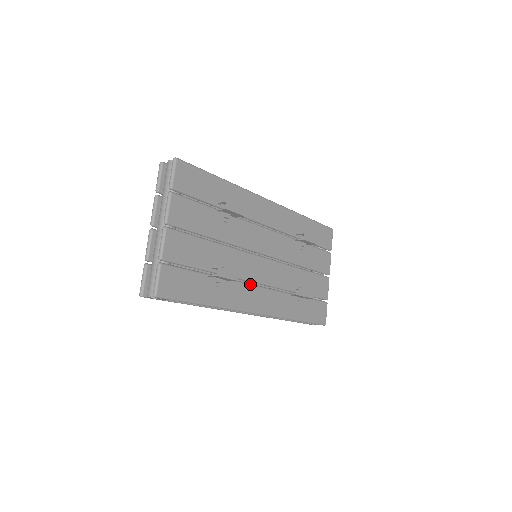
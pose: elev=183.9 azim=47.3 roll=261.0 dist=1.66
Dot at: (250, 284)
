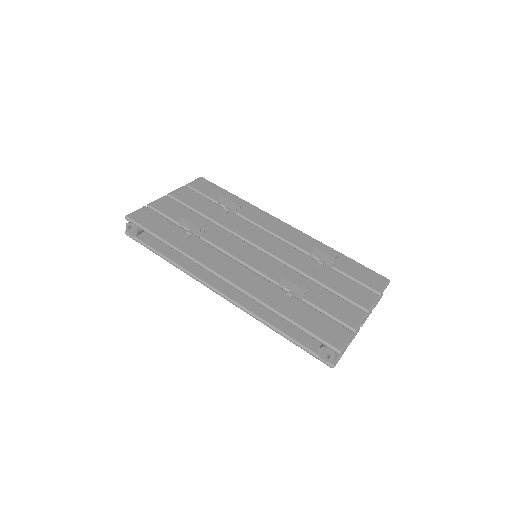
Dot at: (227, 256)
